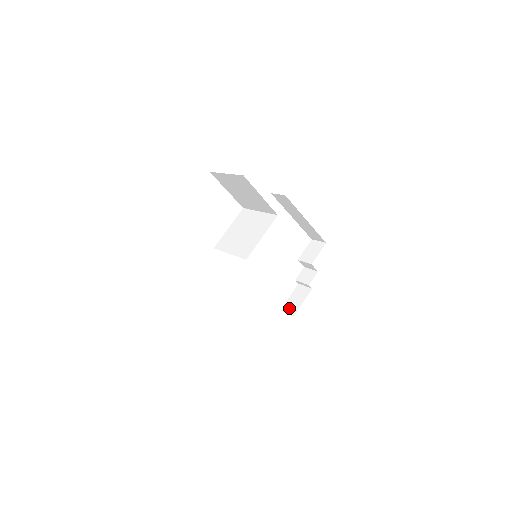
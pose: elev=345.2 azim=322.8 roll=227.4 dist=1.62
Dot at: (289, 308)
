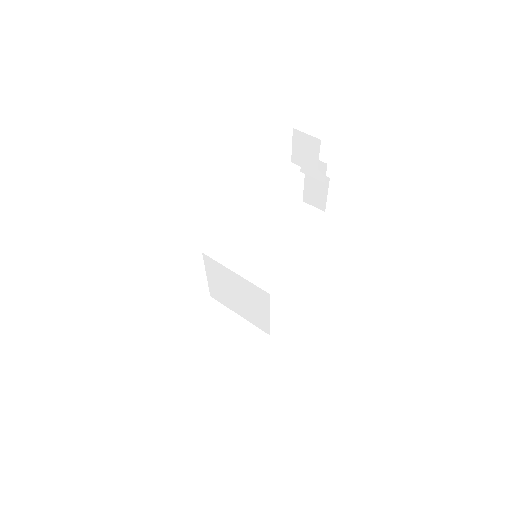
Dot at: (312, 200)
